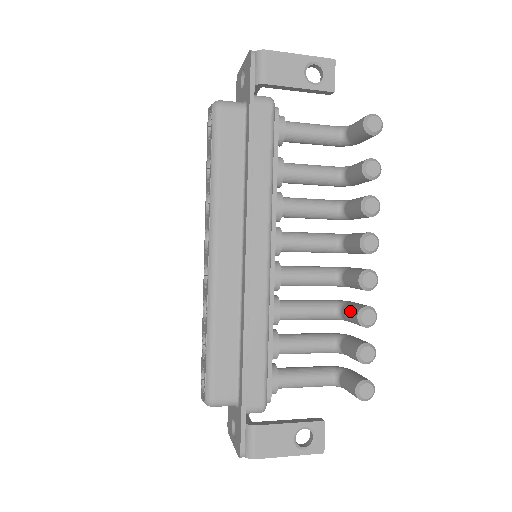
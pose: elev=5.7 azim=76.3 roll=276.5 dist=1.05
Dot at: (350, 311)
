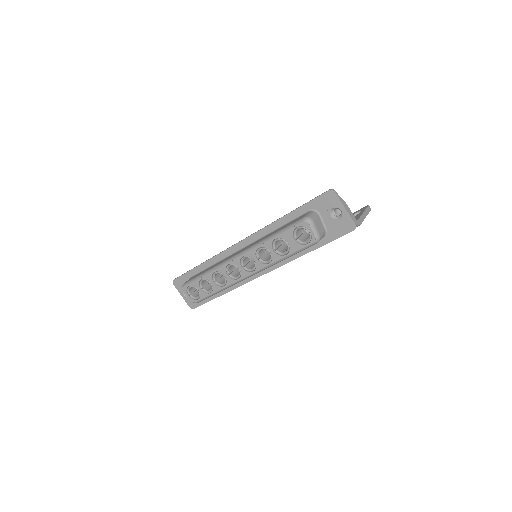
Dot at: occluded
